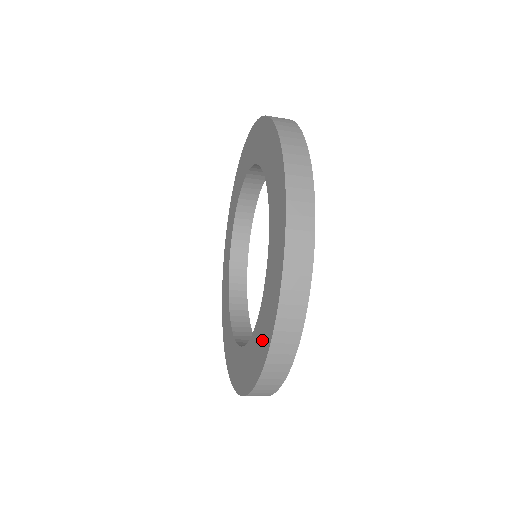
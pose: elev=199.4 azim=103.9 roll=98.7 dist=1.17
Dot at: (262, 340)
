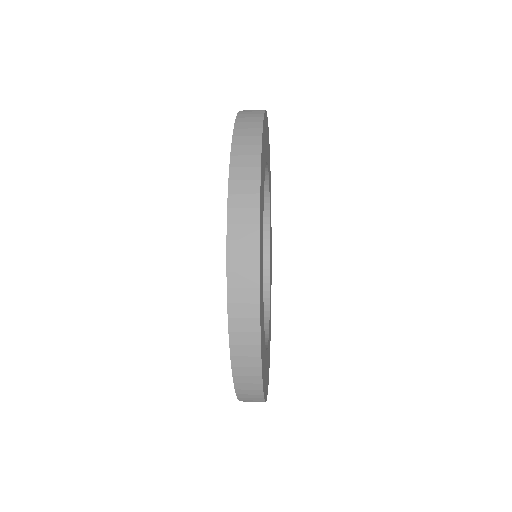
Dot at: occluded
